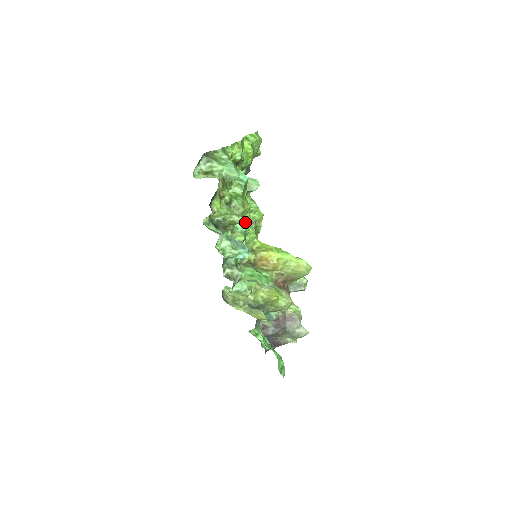
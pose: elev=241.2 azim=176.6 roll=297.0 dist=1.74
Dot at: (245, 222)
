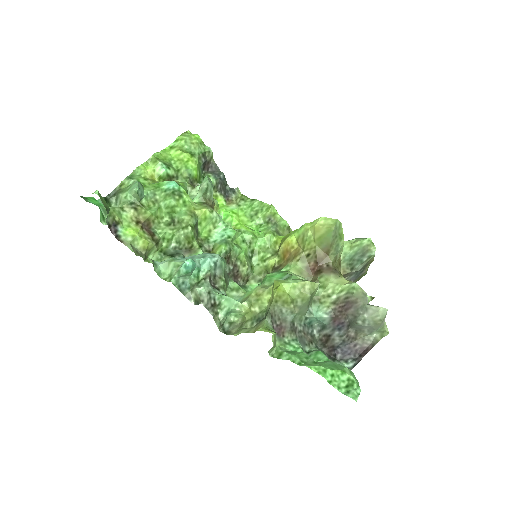
Dot at: (225, 228)
